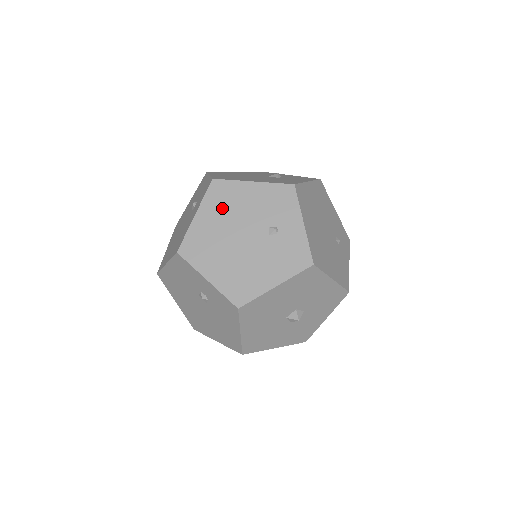
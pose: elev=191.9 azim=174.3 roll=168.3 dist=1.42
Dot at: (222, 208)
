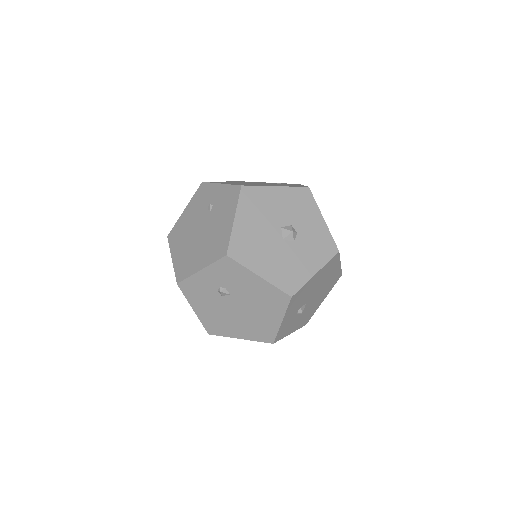
Dot at: (181, 238)
